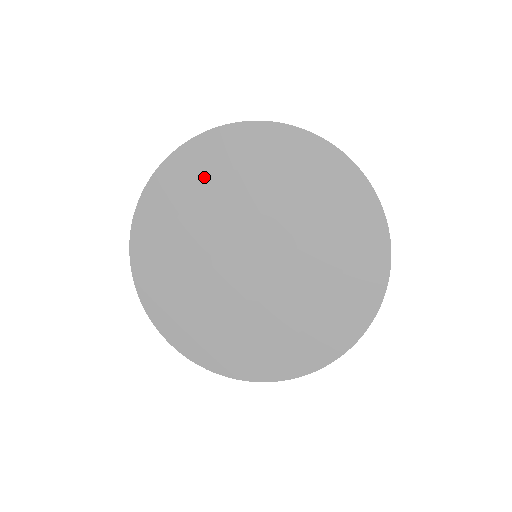
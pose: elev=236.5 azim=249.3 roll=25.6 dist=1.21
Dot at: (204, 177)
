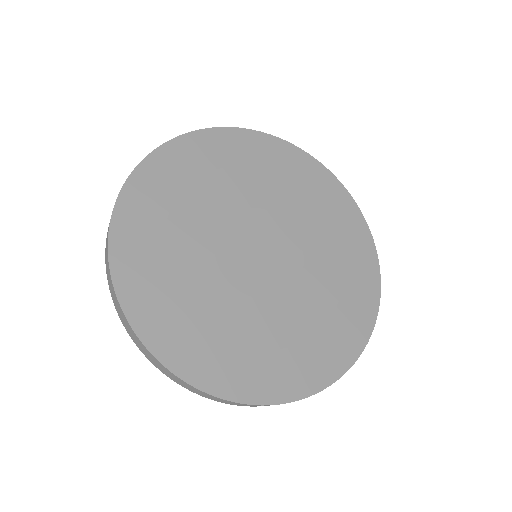
Dot at: (259, 163)
